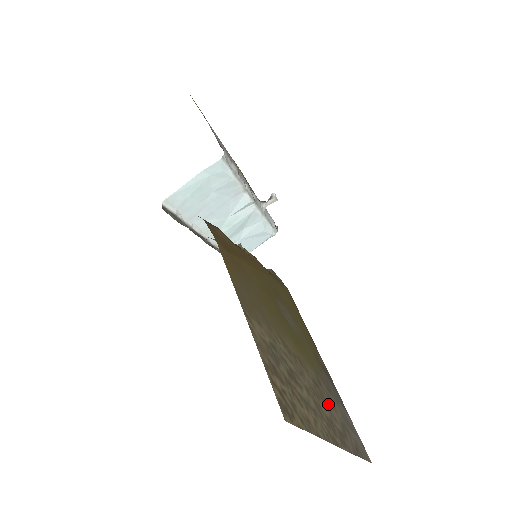
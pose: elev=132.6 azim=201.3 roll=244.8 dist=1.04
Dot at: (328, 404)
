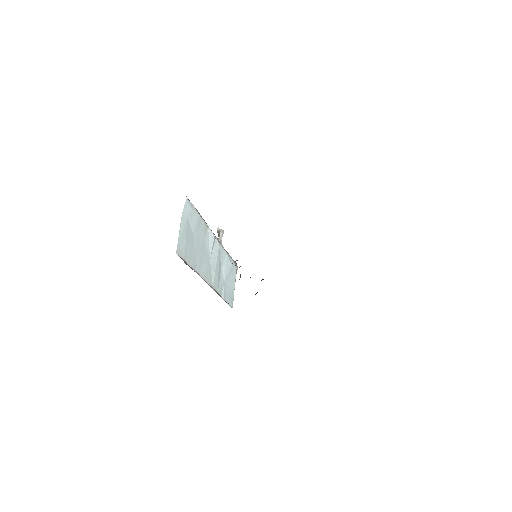
Dot at: occluded
